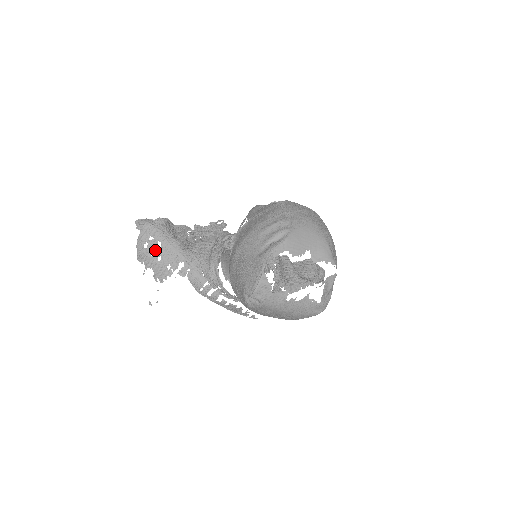
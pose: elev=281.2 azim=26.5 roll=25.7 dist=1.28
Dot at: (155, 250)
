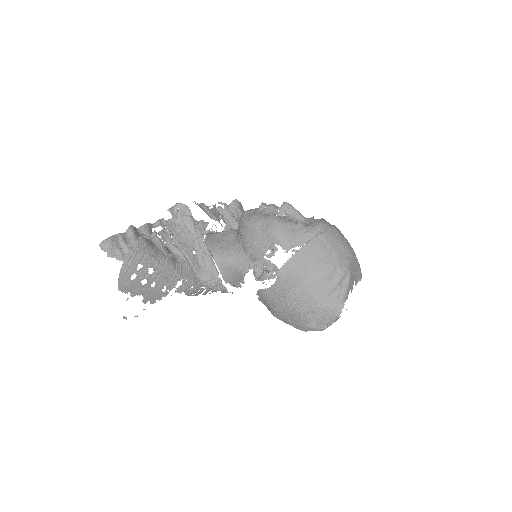
Dot at: (147, 278)
